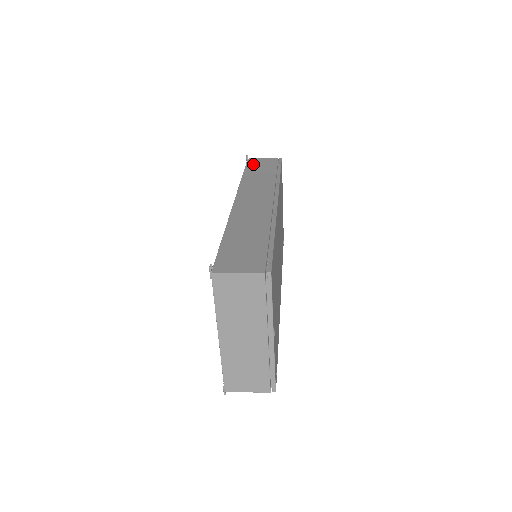
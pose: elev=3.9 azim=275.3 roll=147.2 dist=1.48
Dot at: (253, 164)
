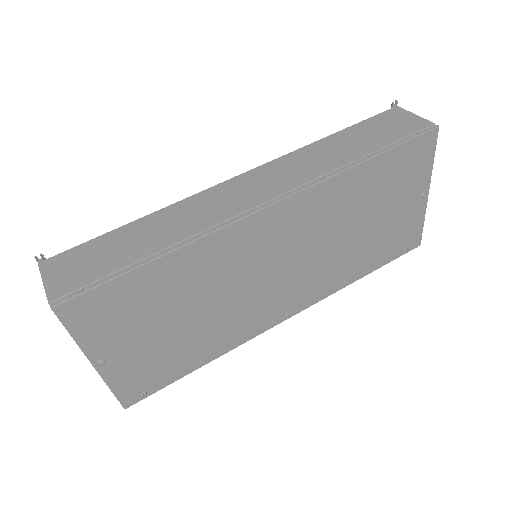
Dot at: (379, 121)
